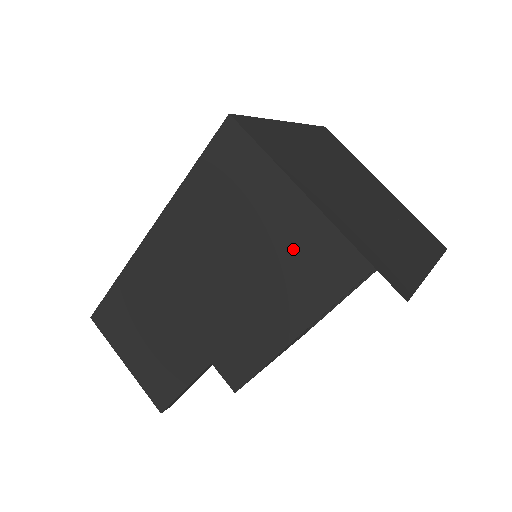
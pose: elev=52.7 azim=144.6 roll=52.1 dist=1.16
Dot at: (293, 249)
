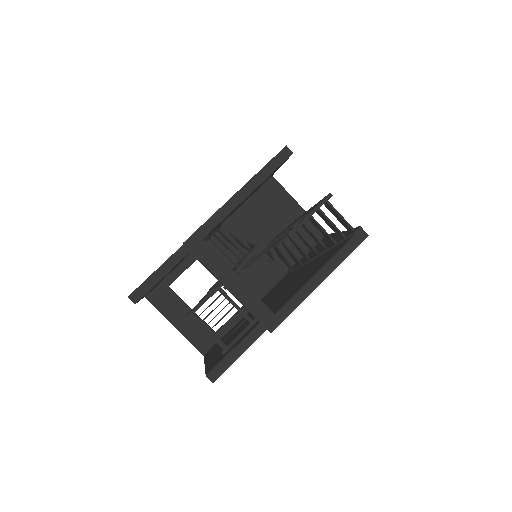
Dot at: occluded
